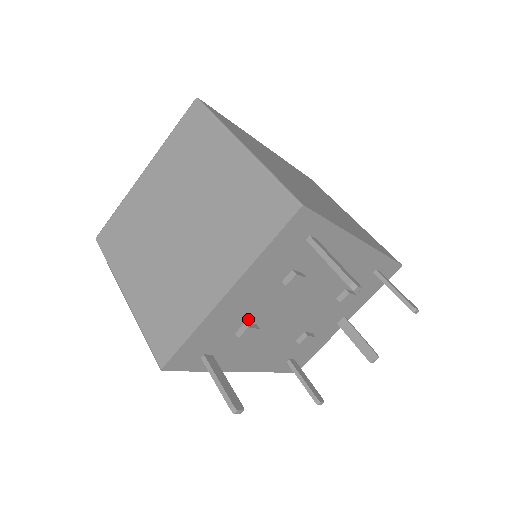
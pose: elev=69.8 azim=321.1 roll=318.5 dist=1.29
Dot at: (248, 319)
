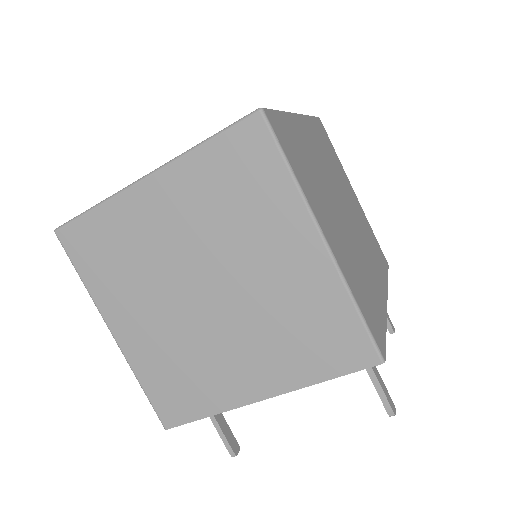
Dot at: occluded
